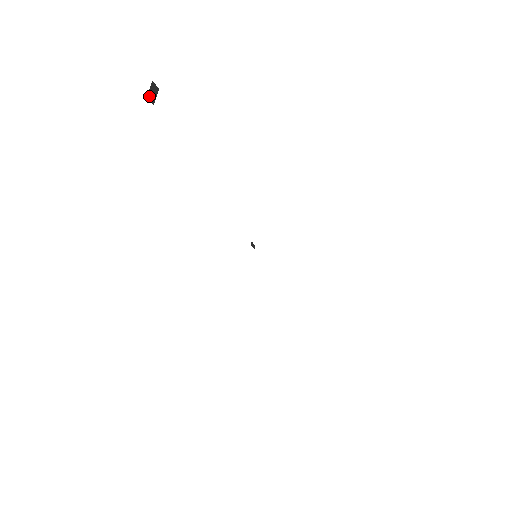
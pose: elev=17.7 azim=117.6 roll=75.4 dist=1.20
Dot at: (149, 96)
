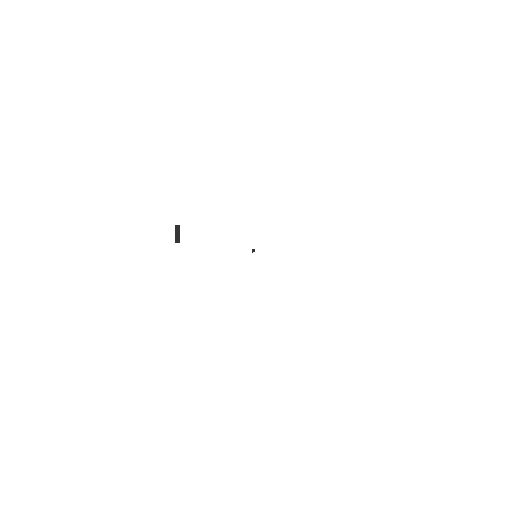
Dot at: (176, 240)
